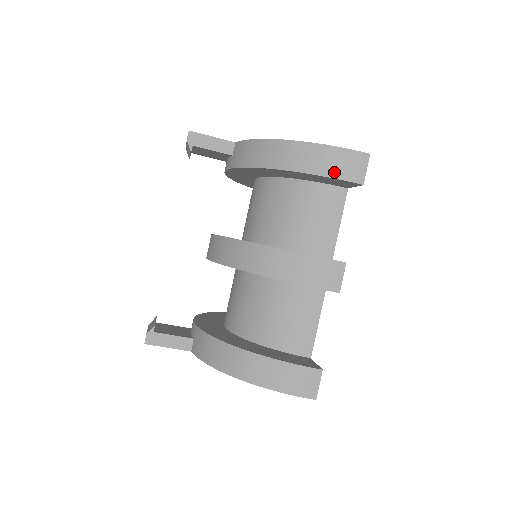
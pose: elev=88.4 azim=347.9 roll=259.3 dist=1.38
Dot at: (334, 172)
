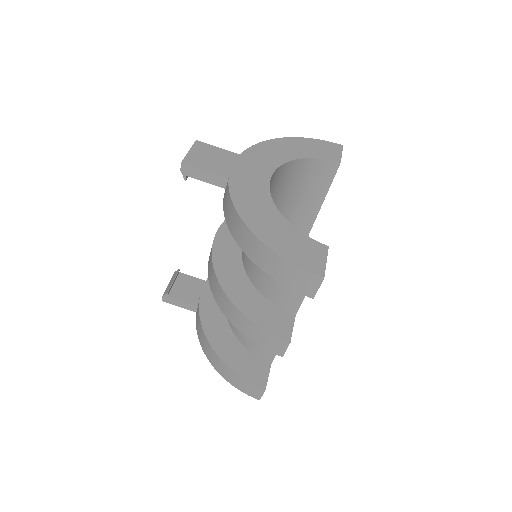
Dot at: (286, 282)
